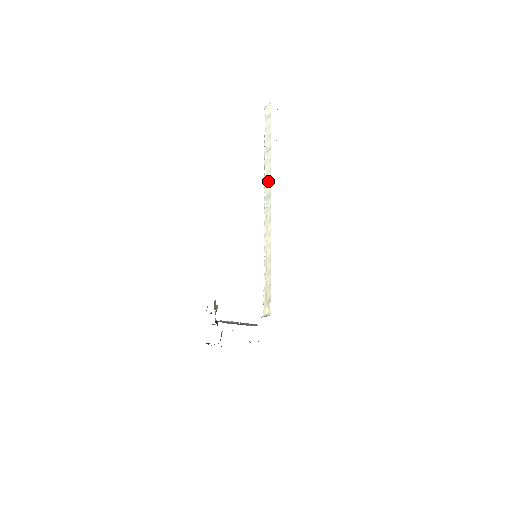
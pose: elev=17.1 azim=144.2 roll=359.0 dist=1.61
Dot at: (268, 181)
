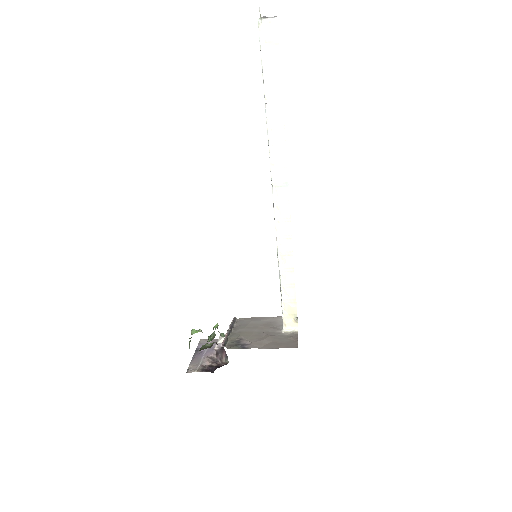
Dot at: (281, 161)
